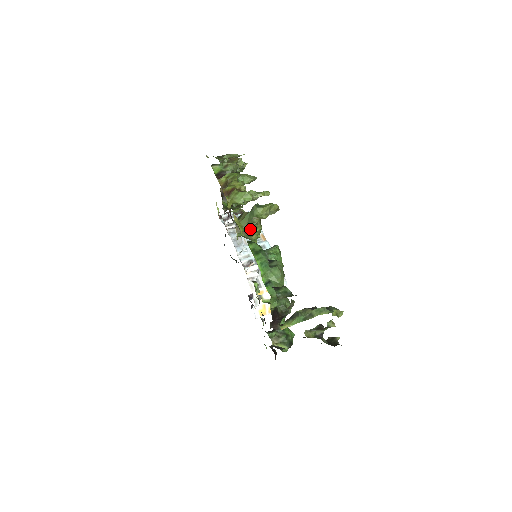
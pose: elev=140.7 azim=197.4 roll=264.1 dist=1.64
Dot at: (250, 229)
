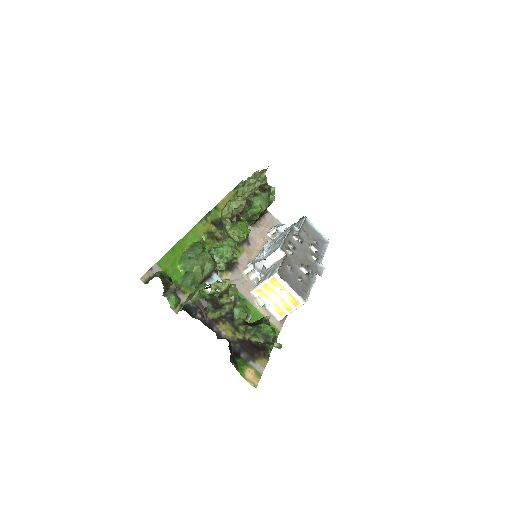
Dot at: (227, 232)
